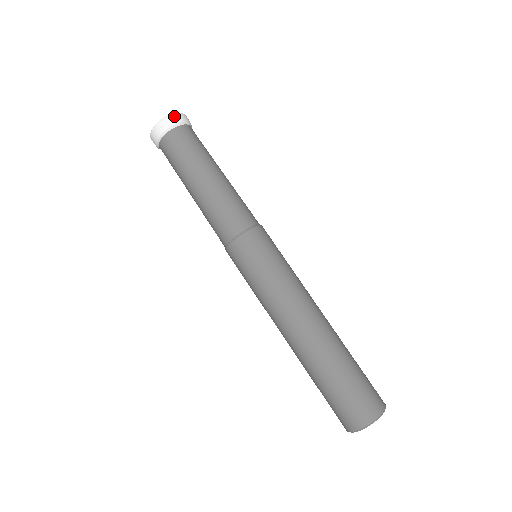
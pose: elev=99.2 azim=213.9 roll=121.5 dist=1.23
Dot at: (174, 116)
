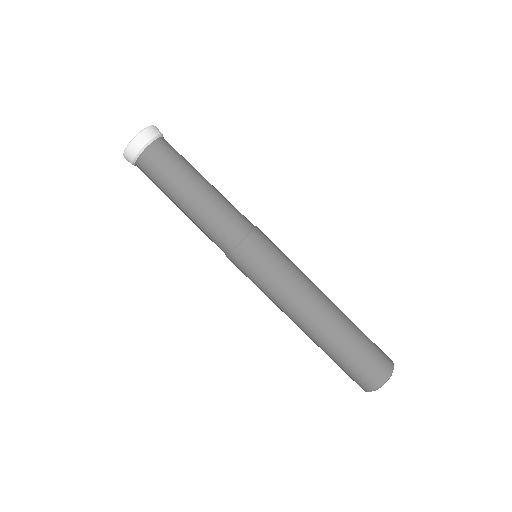
Dot at: (132, 145)
